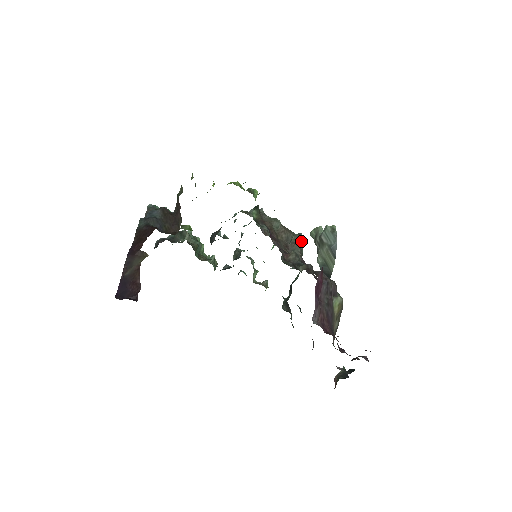
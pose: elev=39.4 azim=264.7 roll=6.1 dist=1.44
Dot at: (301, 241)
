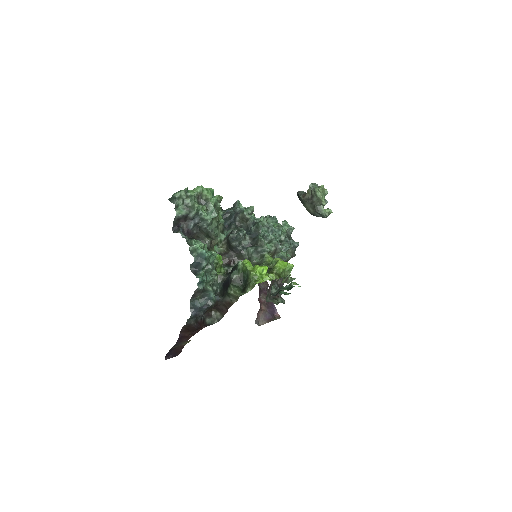
Dot at: occluded
